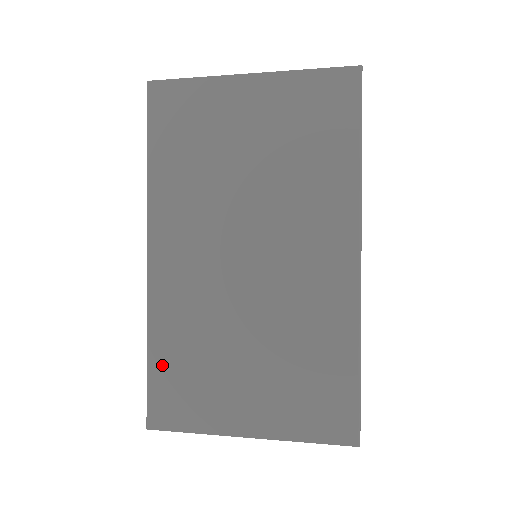
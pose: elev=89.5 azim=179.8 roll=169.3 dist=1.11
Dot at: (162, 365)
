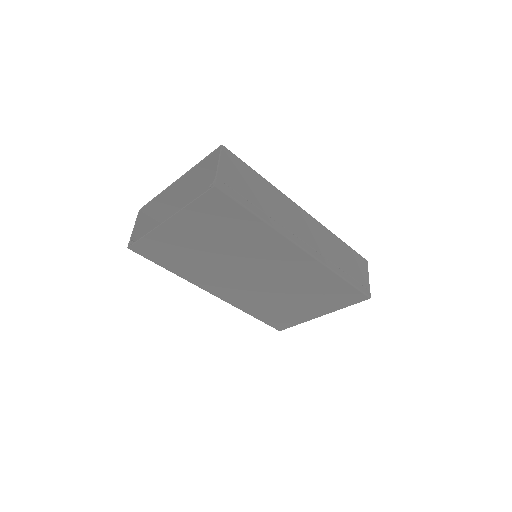
Dot at: (262, 316)
